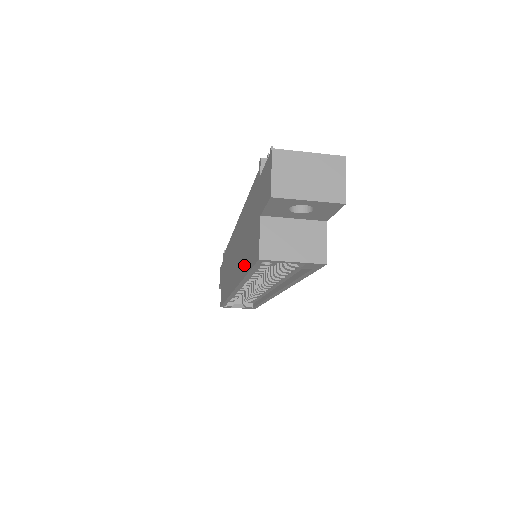
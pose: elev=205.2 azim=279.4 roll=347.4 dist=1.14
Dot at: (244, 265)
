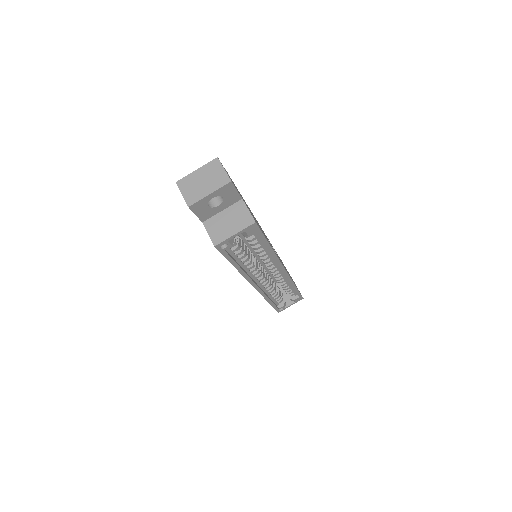
Dot at: occluded
